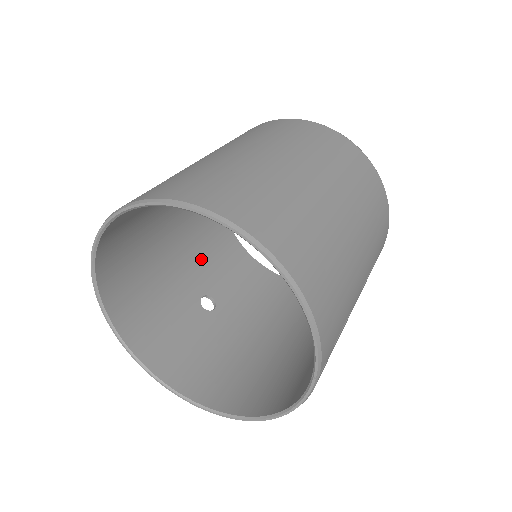
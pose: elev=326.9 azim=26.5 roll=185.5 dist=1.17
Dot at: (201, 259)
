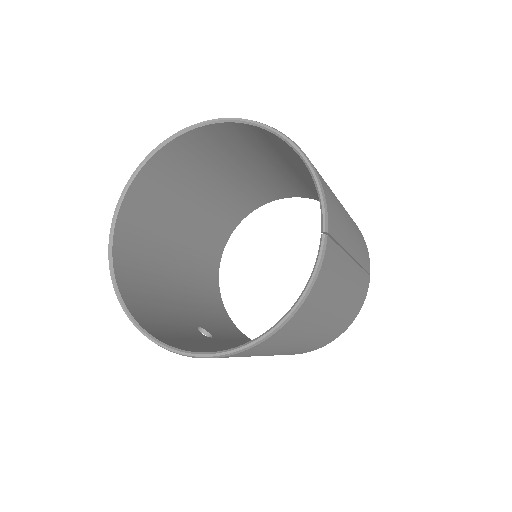
Dot at: (199, 307)
